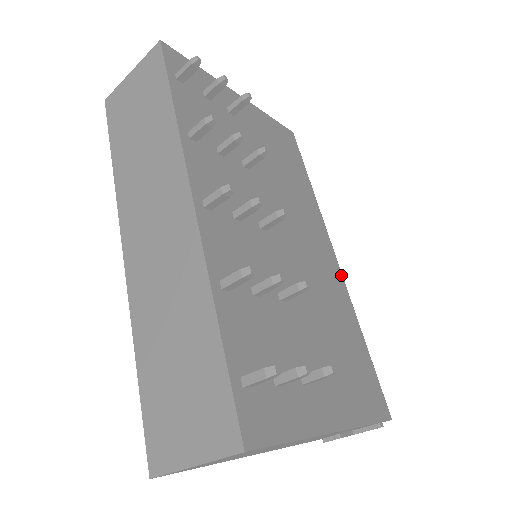
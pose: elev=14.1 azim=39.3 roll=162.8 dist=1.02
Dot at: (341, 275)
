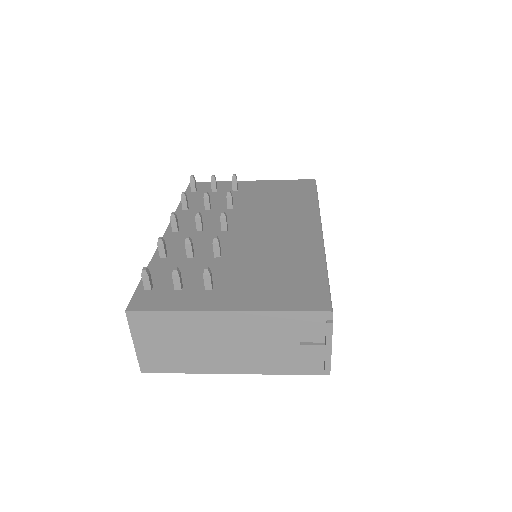
Dot at: (320, 238)
